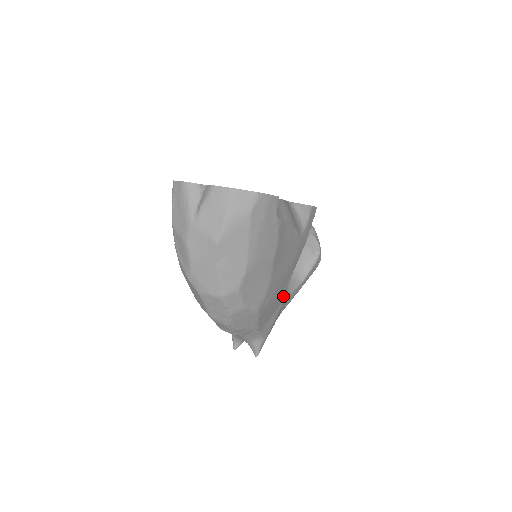
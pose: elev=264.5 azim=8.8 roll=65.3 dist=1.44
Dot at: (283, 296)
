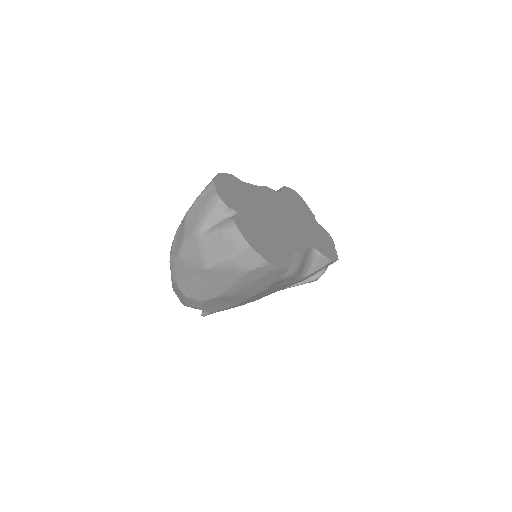
Dot at: occluded
